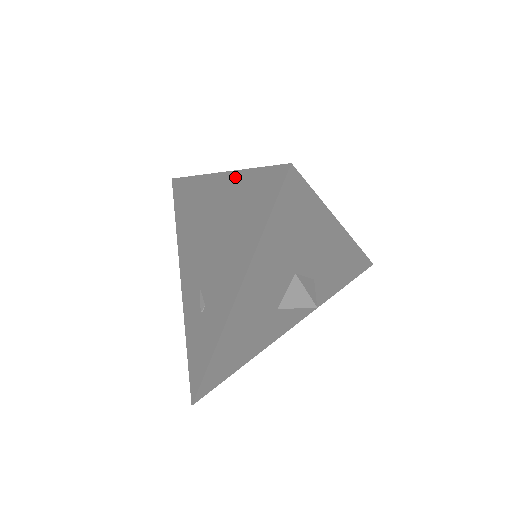
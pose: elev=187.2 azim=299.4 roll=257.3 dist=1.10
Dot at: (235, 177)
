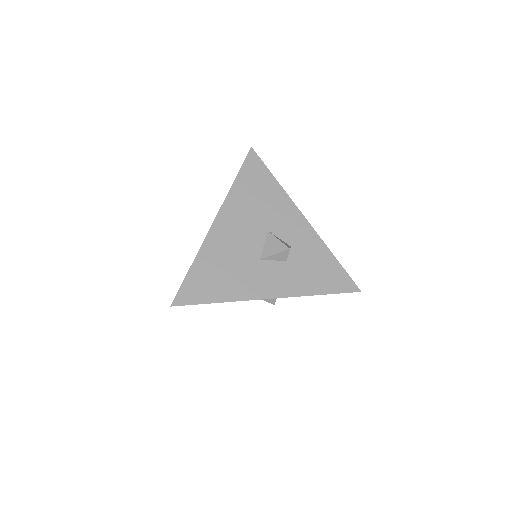
Dot at: (200, 250)
